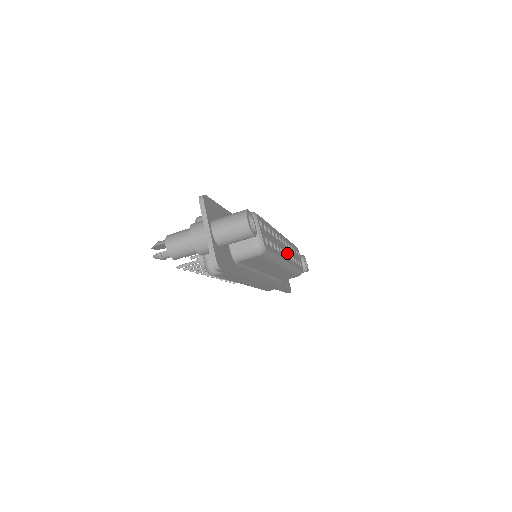
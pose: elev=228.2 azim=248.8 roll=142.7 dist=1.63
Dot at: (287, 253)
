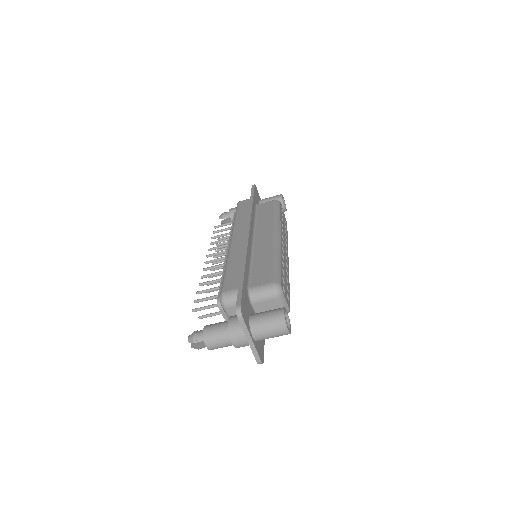
Dot at: (285, 248)
